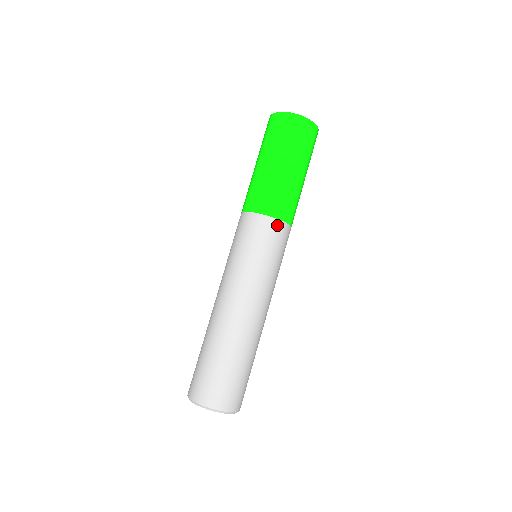
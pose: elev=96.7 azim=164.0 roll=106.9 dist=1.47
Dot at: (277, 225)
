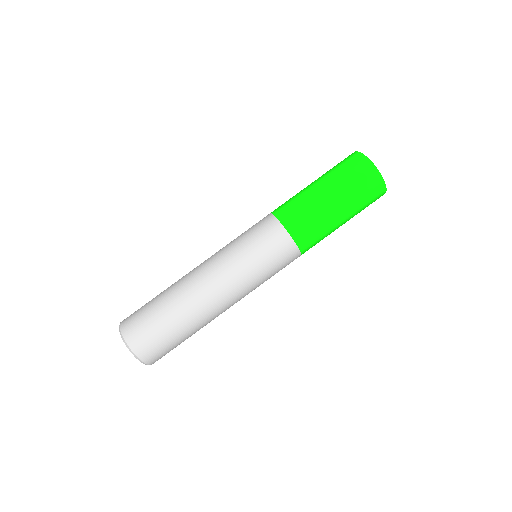
Dot at: (282, 234)
